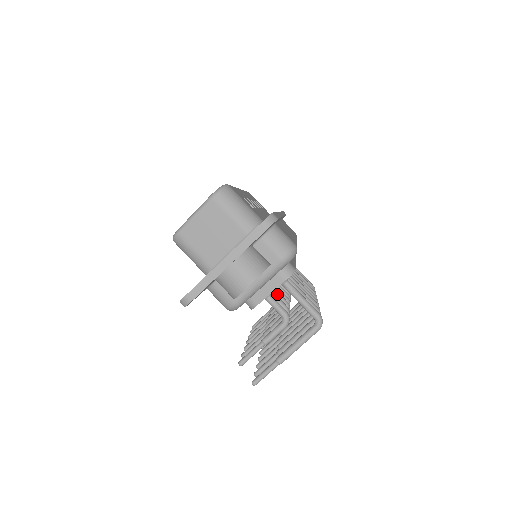
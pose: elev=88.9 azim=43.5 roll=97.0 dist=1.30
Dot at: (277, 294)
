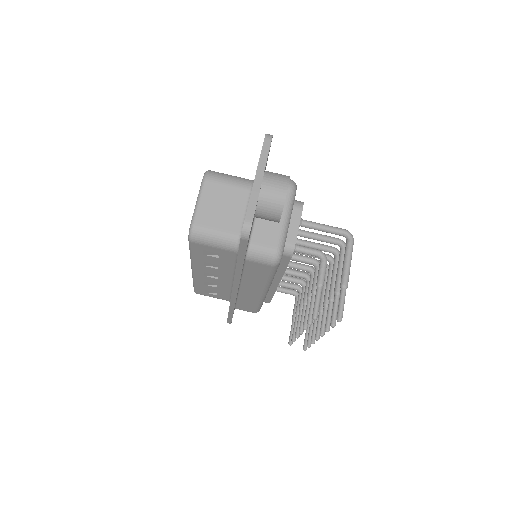
Dot at: (296, 263)
